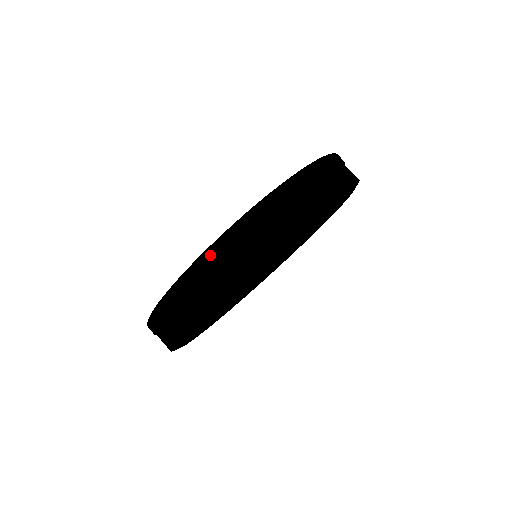
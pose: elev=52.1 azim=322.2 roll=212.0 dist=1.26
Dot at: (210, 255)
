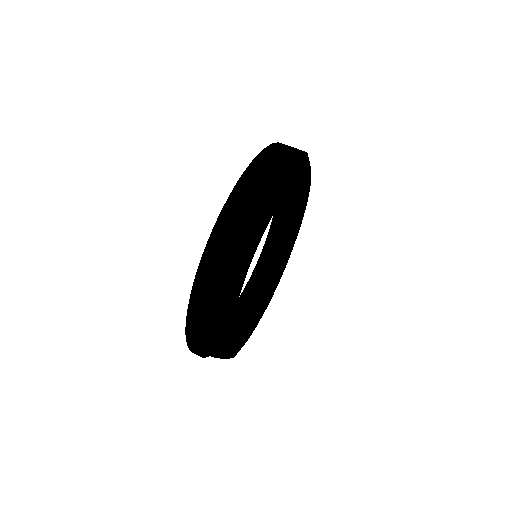
Dot at: (242, 184)
